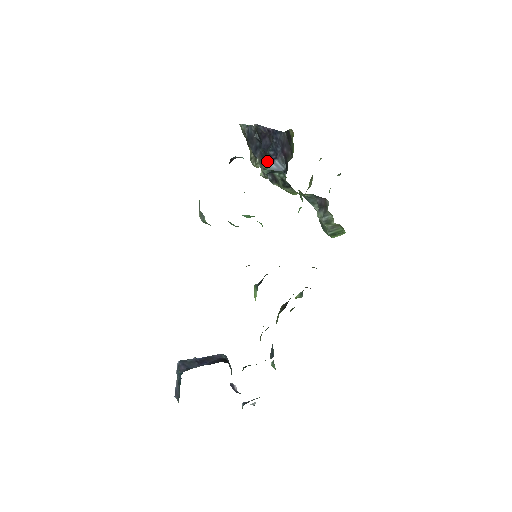
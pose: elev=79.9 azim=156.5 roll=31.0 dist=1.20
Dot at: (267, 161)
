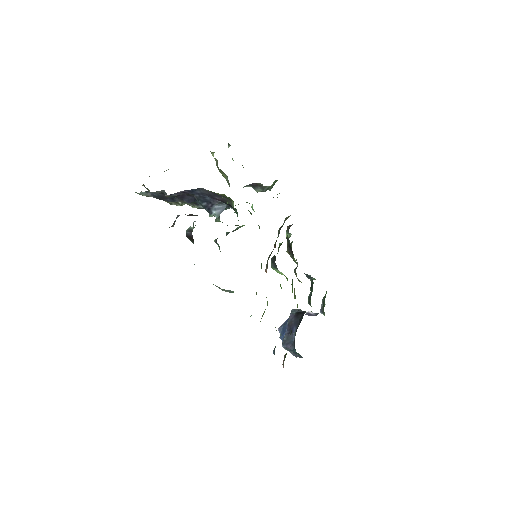
Dot at: (209, 212)
